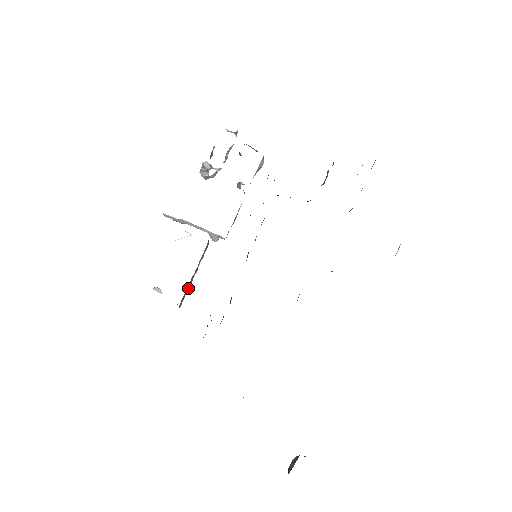
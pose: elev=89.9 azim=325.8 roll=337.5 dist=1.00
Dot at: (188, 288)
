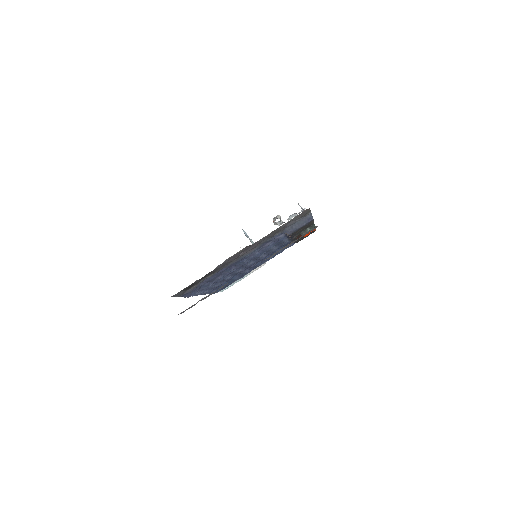
Dot at: occluded
